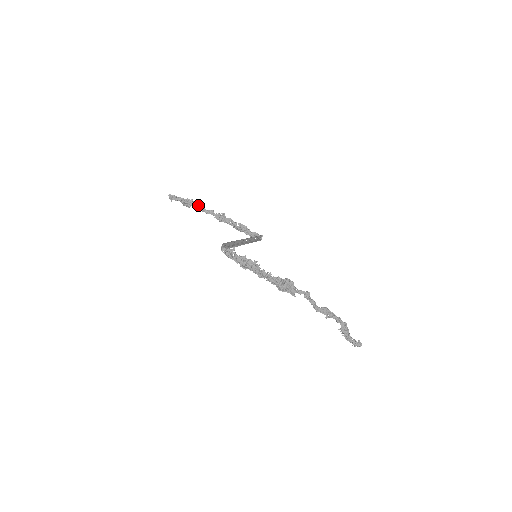
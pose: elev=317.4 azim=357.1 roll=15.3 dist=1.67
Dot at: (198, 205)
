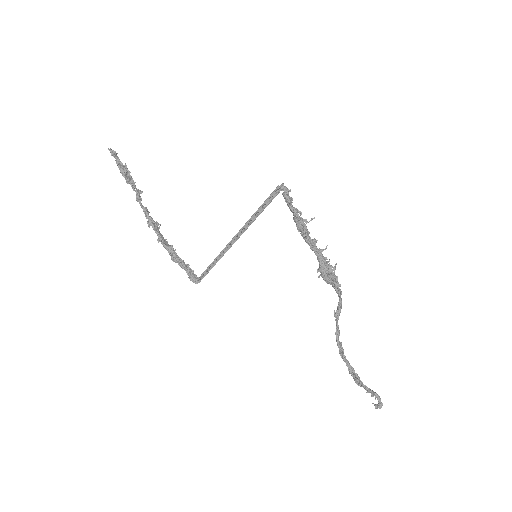
Dot at: occluded
